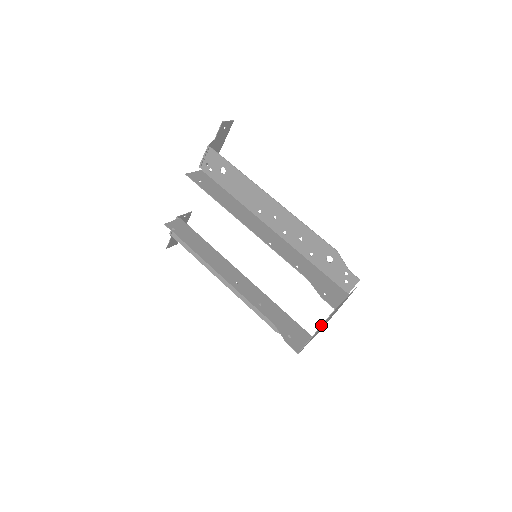
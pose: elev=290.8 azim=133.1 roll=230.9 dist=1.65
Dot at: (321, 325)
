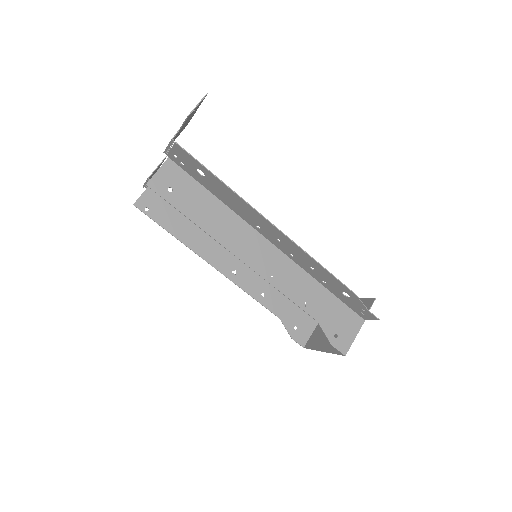
Dot at: occluded
